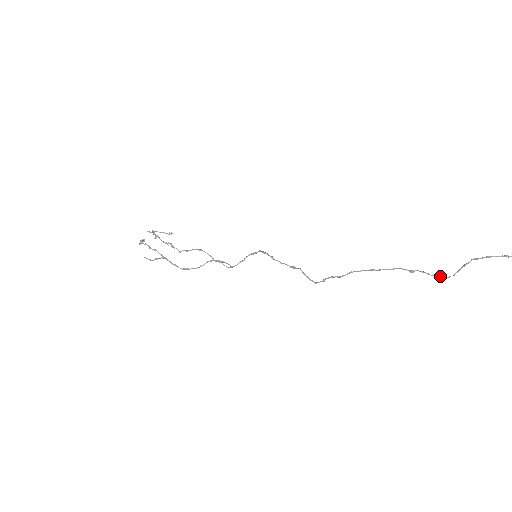
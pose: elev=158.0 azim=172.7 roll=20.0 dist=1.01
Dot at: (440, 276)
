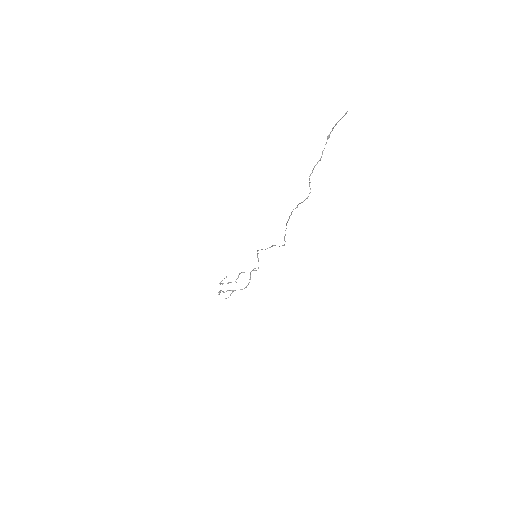
Dot at: (305, 199)
